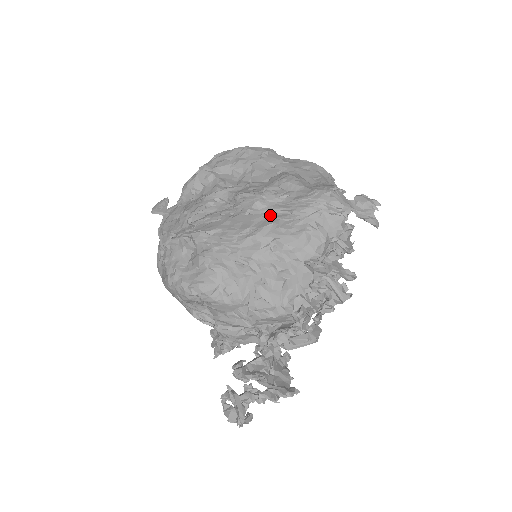
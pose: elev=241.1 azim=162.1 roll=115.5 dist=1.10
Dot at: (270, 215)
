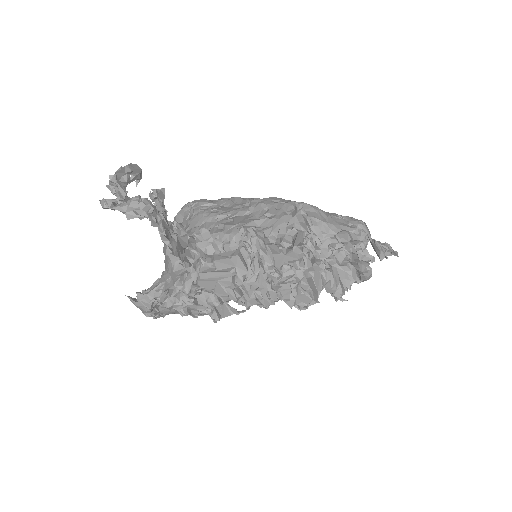
Dot at: occluded
